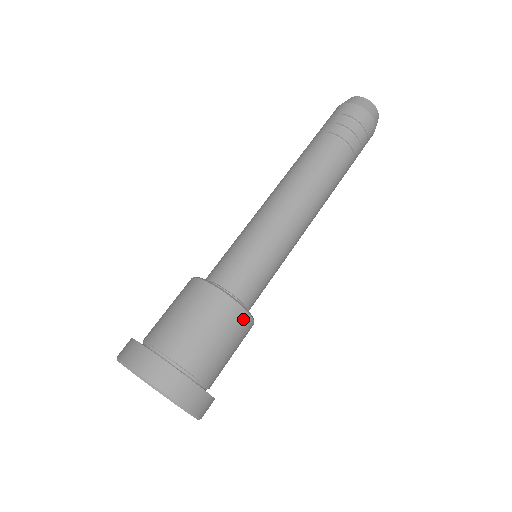
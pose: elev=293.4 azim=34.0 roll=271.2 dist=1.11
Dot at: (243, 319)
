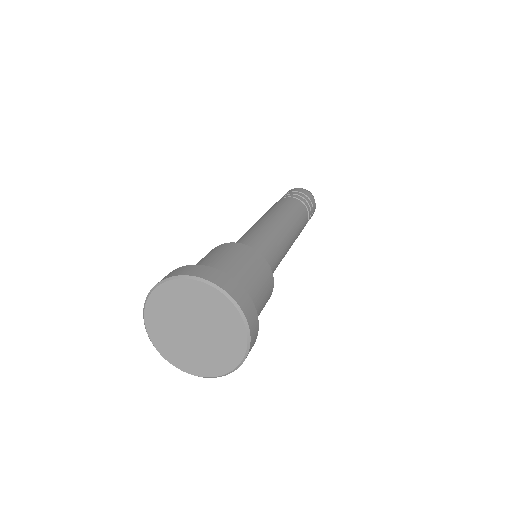
Dot at: (243, 248)
